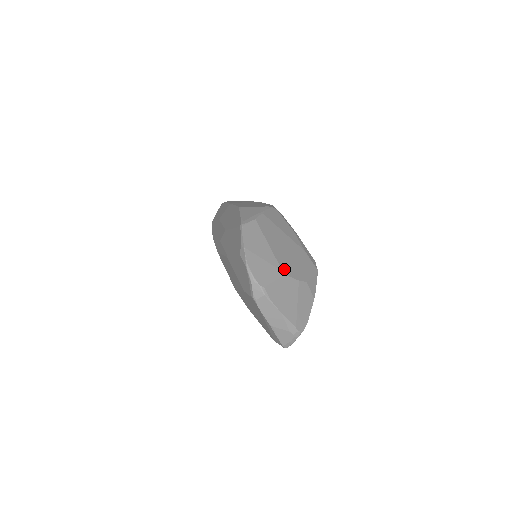
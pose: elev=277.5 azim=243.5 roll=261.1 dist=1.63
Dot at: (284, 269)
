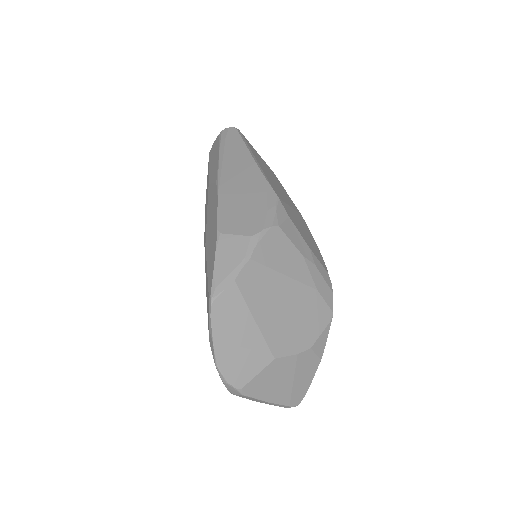
Dot at: (275, 349)
